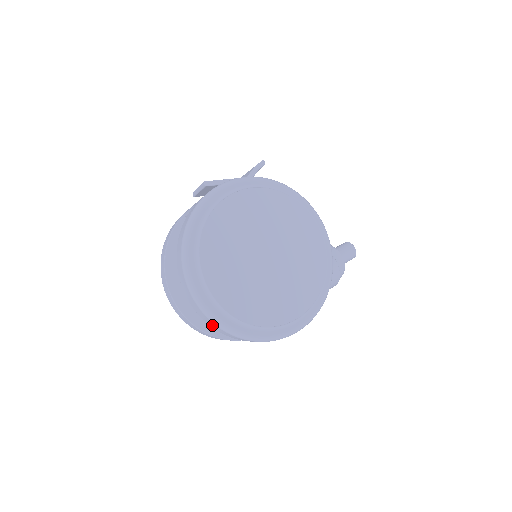
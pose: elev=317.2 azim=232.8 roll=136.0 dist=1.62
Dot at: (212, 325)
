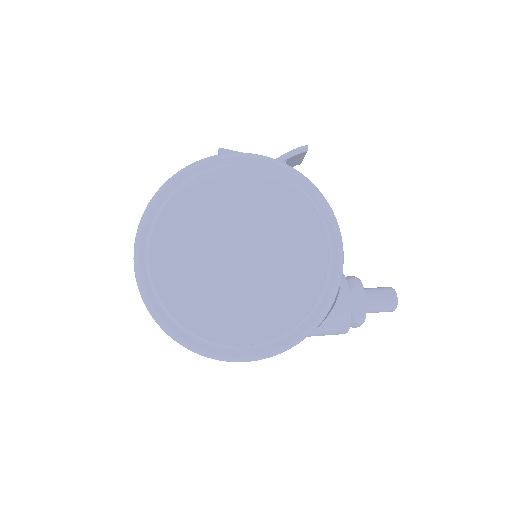
Dot at: occluded
